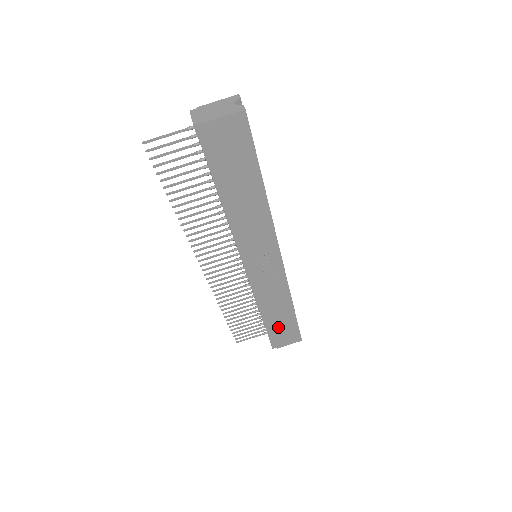
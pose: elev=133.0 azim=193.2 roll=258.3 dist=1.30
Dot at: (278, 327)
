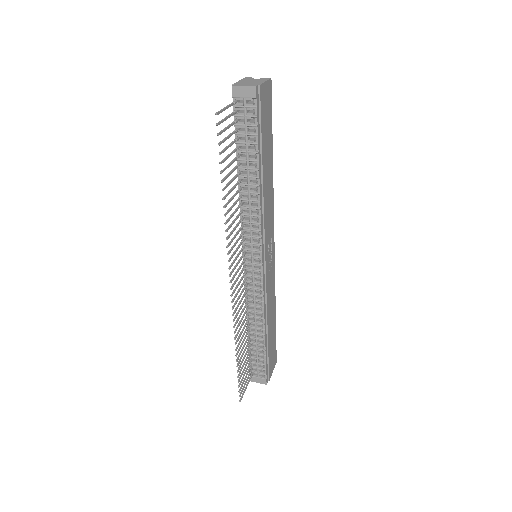
Dot at: (270, 347)
